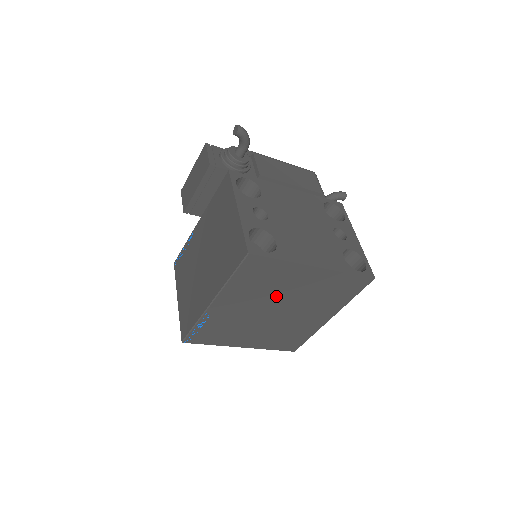
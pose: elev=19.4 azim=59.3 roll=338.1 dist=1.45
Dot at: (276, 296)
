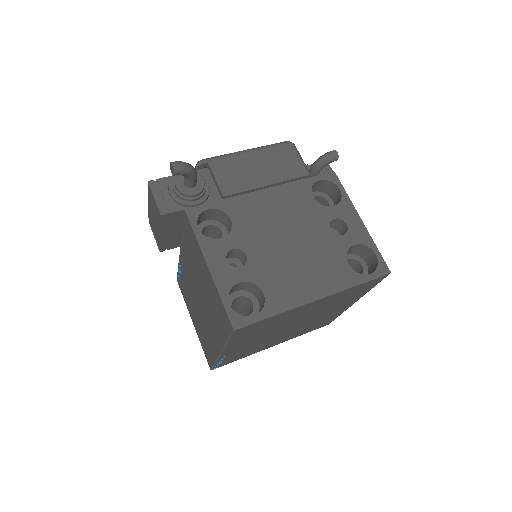
Dot at: (285, 324)
